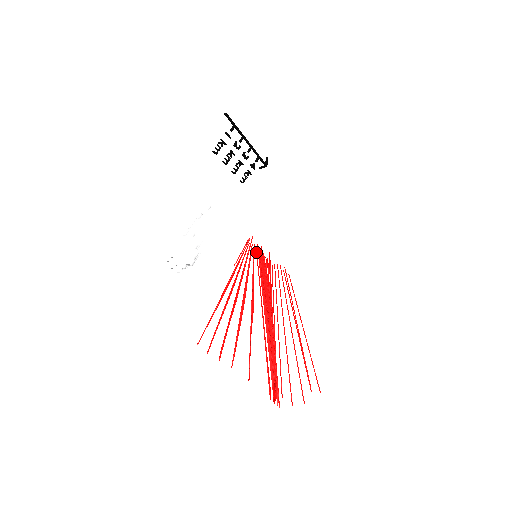
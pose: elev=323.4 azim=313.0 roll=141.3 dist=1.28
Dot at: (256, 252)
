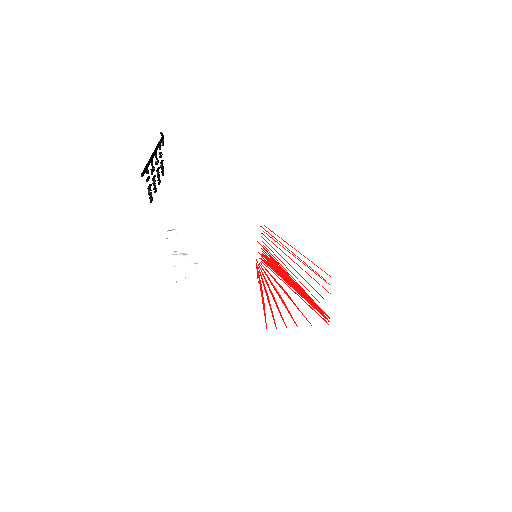
Dot at: occluded
